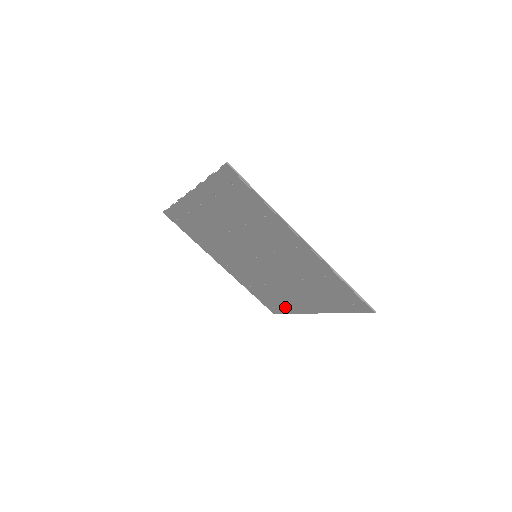
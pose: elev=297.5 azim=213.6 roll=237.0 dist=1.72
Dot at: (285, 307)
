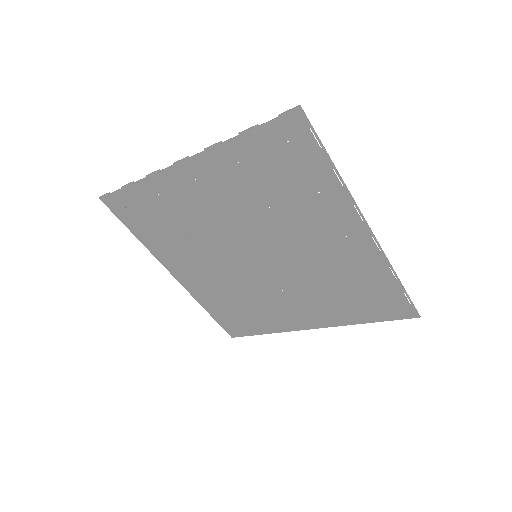
Dot at: (261, 326)
